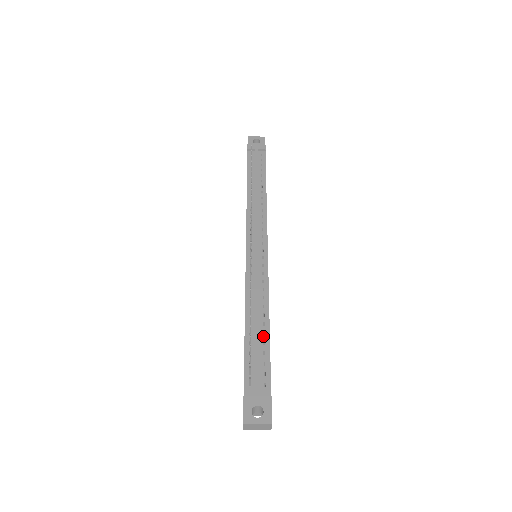
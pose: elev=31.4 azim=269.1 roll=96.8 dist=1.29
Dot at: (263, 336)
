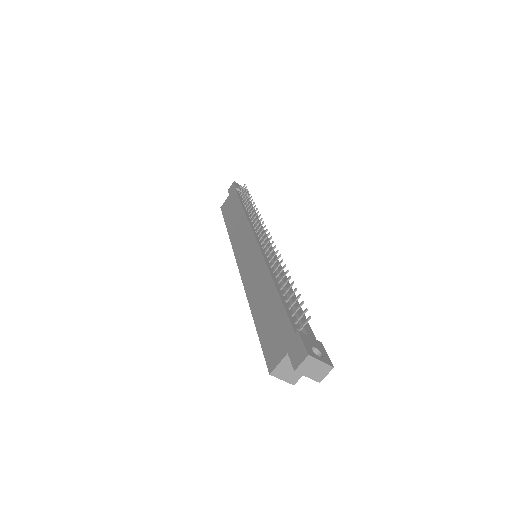
Dot at: occluded
